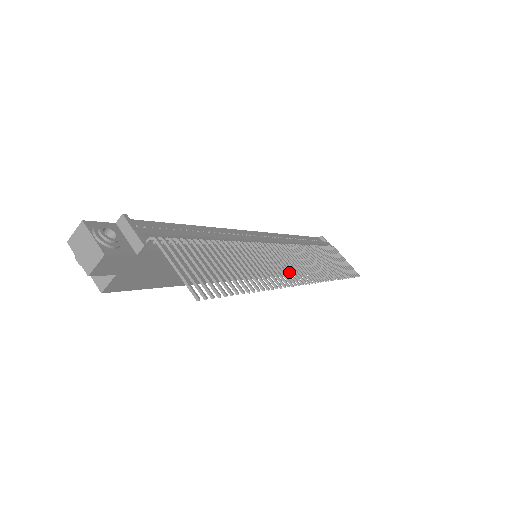
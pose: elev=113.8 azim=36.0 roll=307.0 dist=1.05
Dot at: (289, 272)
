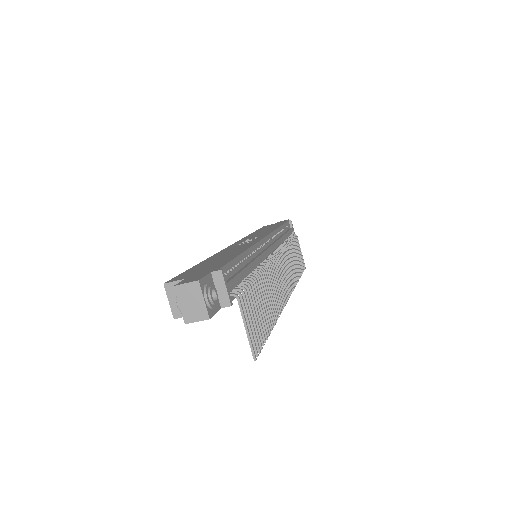
Dot at: (282, 291)
